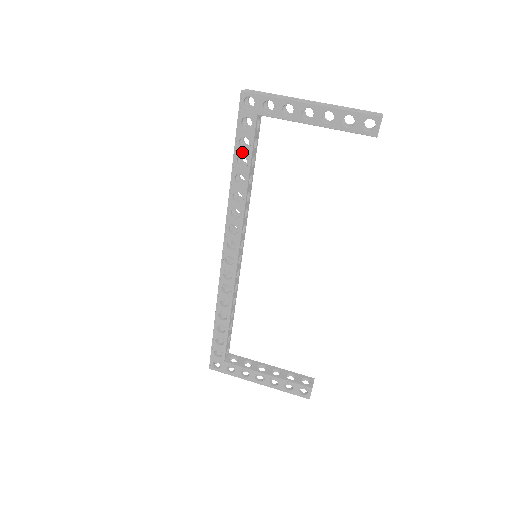
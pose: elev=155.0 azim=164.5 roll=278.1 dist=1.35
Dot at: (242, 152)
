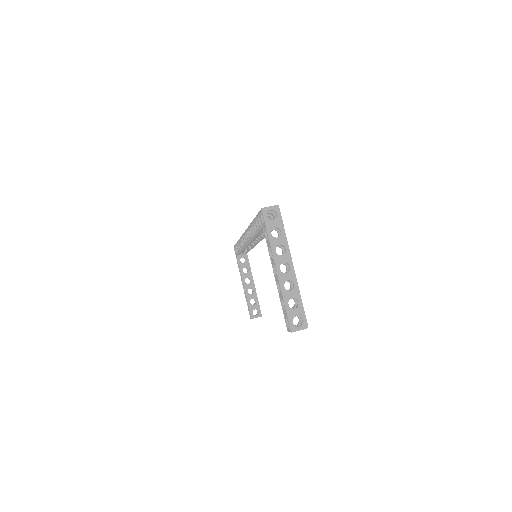
Dot at: (256, 225)
